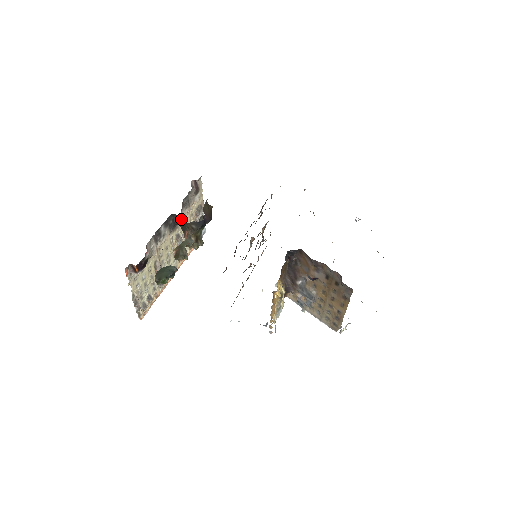
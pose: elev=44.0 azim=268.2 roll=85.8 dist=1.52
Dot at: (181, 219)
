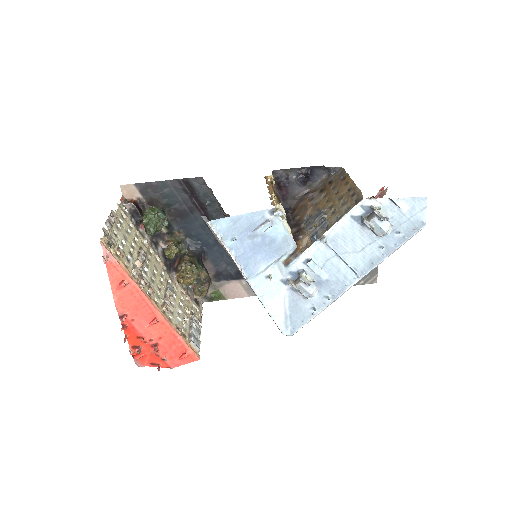
Dot at: (179, 254)
